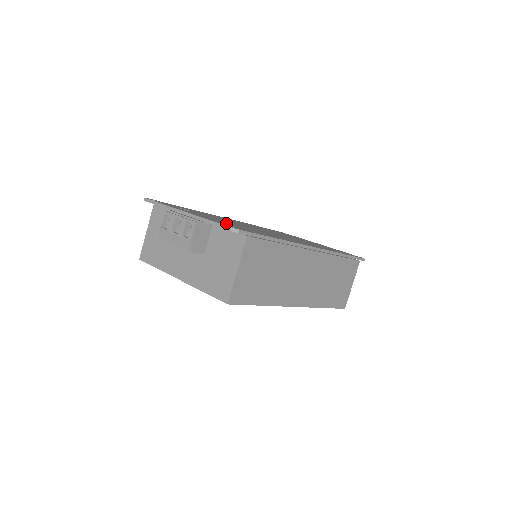
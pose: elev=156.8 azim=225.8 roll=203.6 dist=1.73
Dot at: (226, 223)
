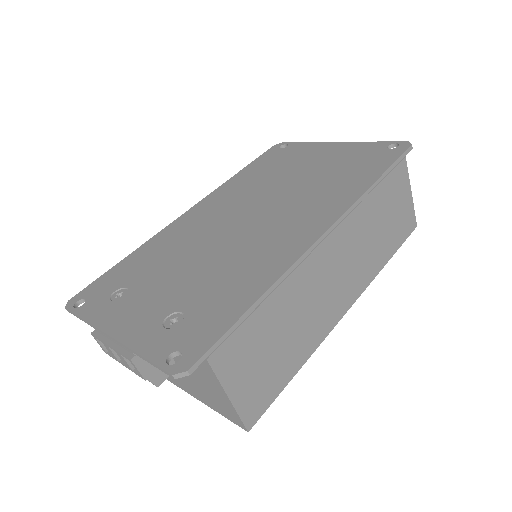
Dot at: (174, 312)
